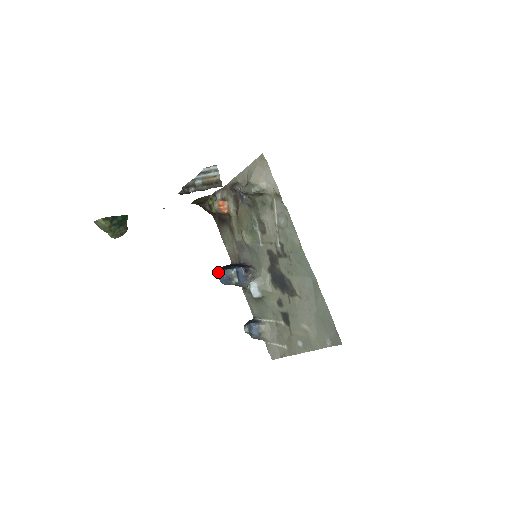
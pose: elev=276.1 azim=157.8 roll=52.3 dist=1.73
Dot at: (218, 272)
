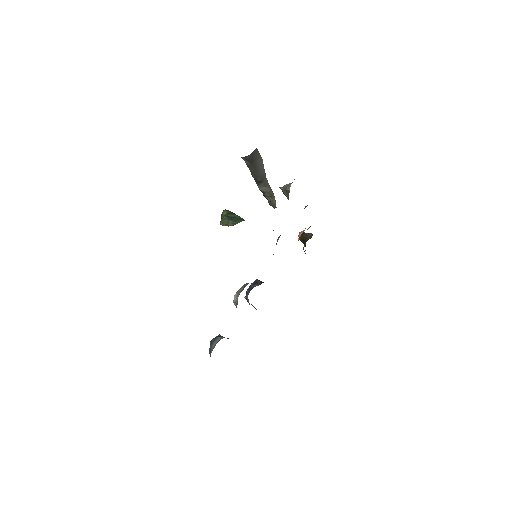
Dot at: occluded
